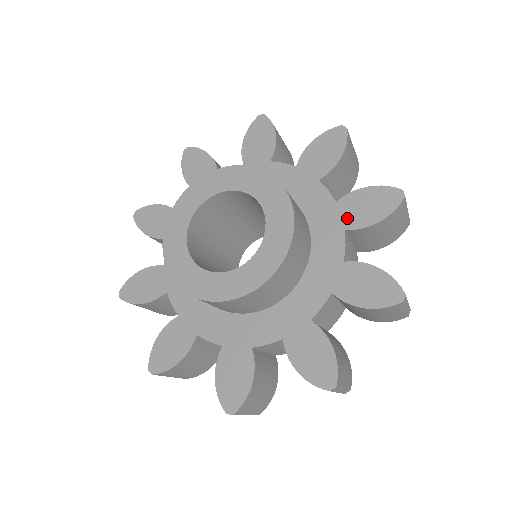
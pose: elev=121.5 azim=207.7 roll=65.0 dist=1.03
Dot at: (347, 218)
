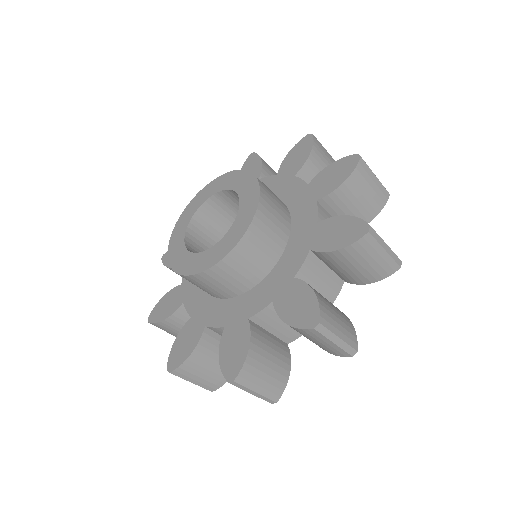
Dot at: (317, 240)
